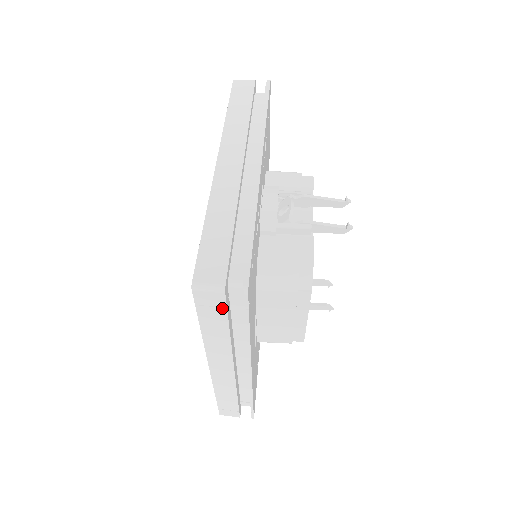
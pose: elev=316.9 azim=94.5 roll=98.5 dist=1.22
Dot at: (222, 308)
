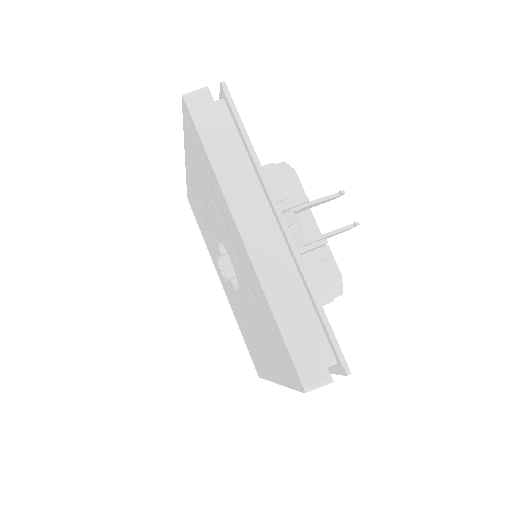
Dot at: occluded
